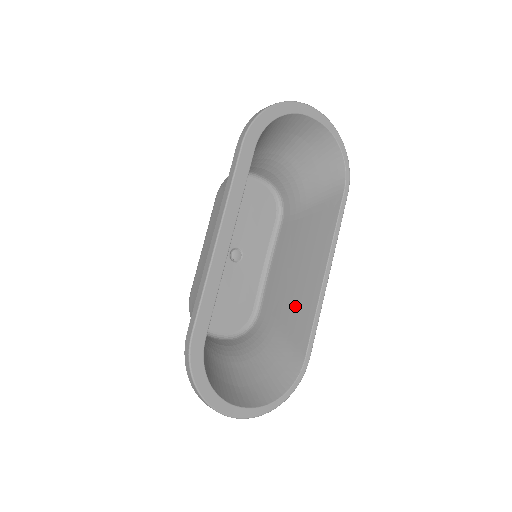
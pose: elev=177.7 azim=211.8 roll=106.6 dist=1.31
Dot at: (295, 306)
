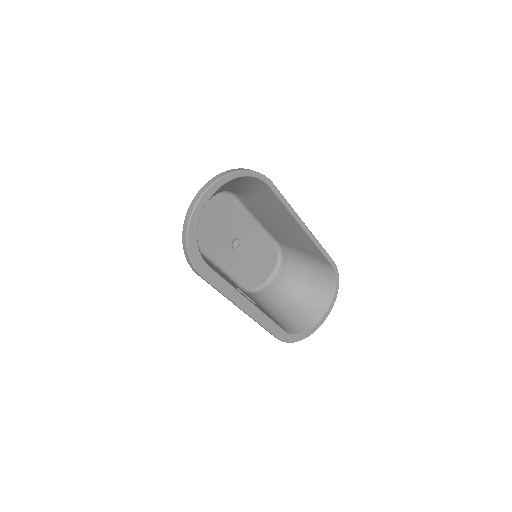
Dot at: (300, 244)
